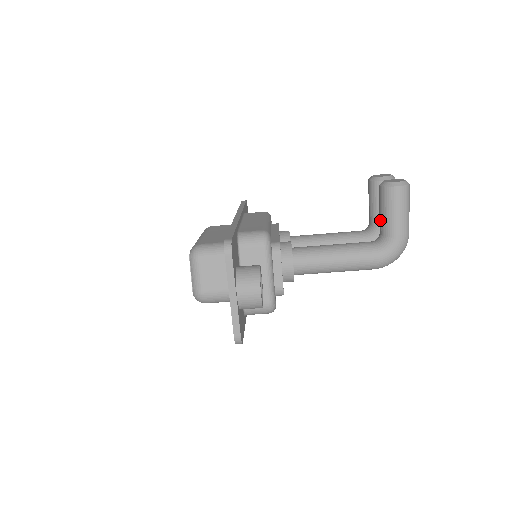
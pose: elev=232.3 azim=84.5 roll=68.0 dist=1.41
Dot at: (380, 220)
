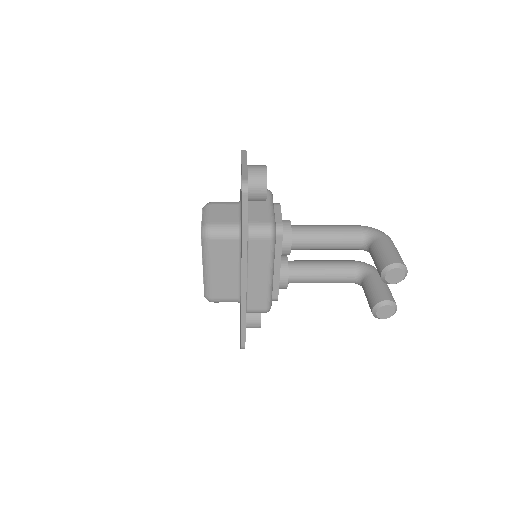
Dot at: (364, 292)
